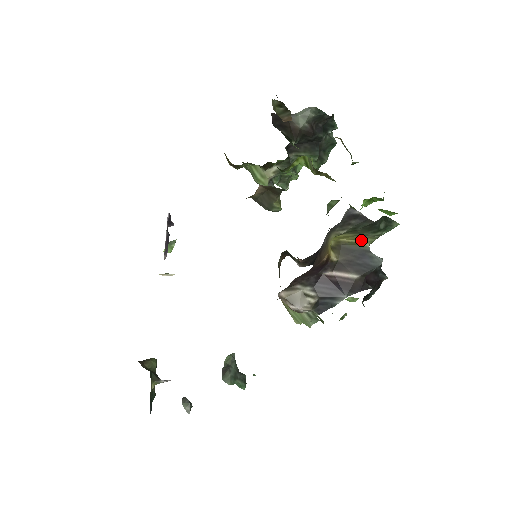
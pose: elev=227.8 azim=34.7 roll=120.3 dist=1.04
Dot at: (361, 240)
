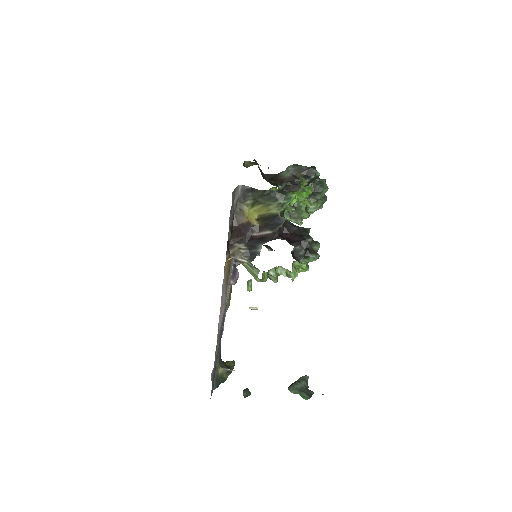
Dot at: (272, 210)
